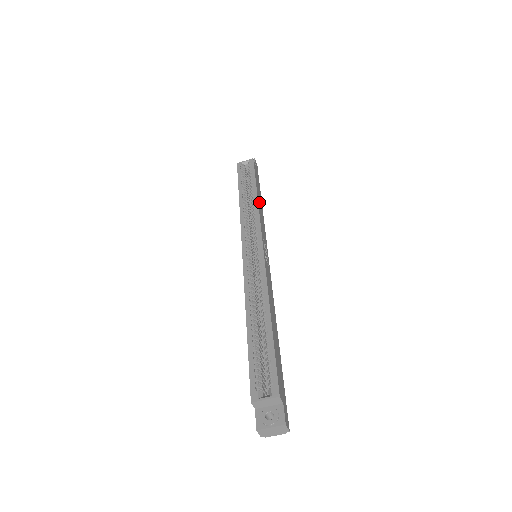
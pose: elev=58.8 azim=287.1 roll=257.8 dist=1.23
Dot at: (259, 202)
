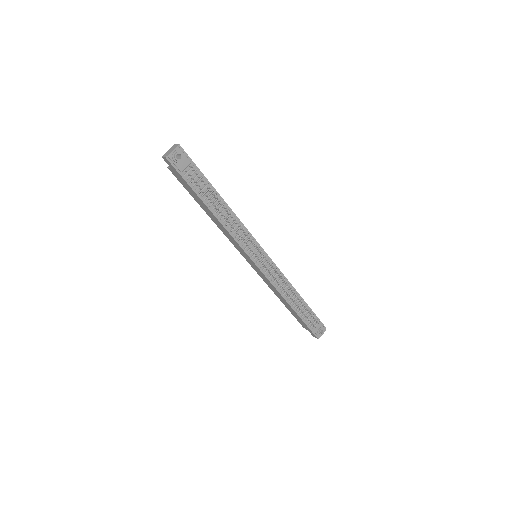
Dot at: occluded
